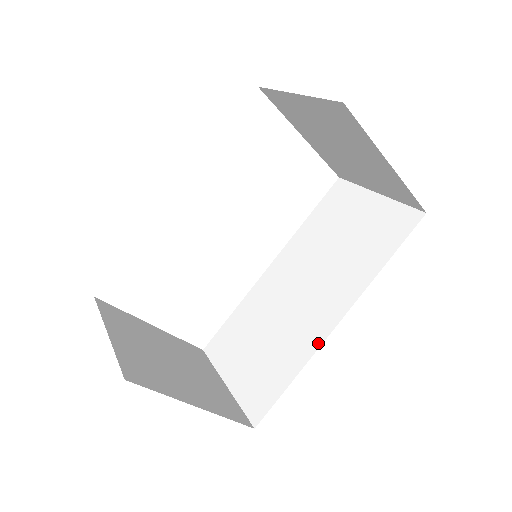
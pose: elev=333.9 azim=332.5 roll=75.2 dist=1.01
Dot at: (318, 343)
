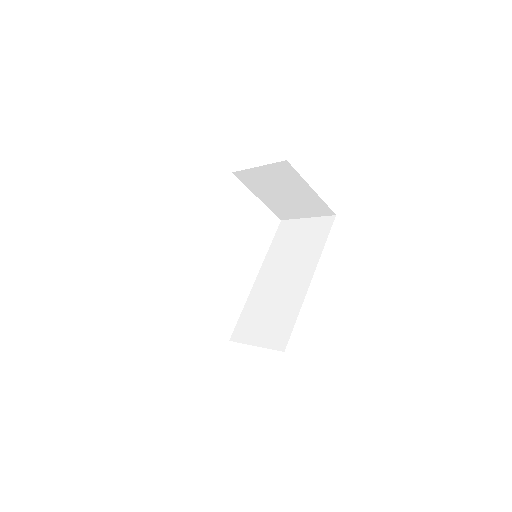
Dot at: (304, 294)
